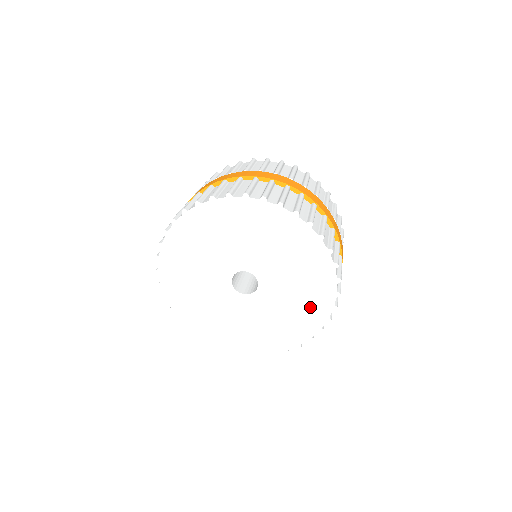
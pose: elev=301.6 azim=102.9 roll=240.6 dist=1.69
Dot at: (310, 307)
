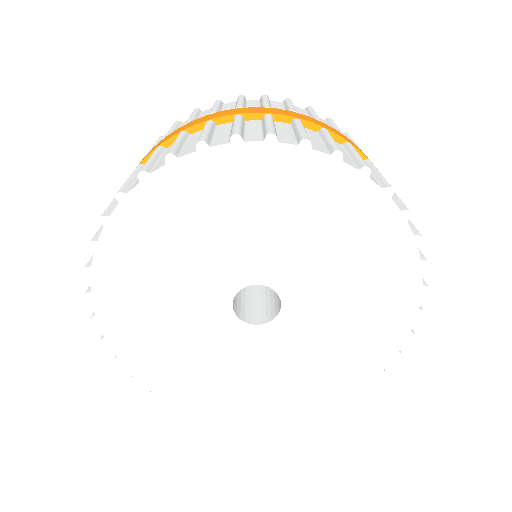
Dot at: (381, 304)
